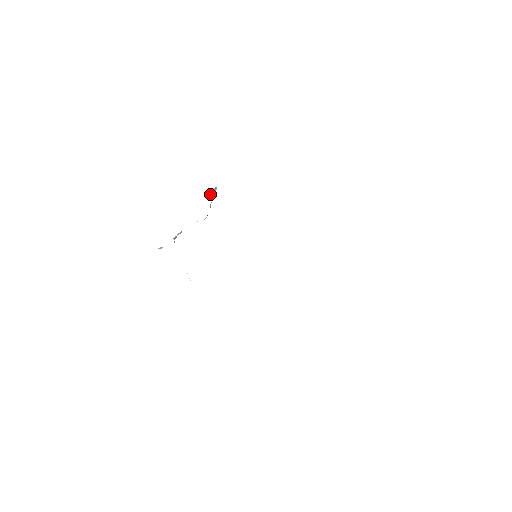
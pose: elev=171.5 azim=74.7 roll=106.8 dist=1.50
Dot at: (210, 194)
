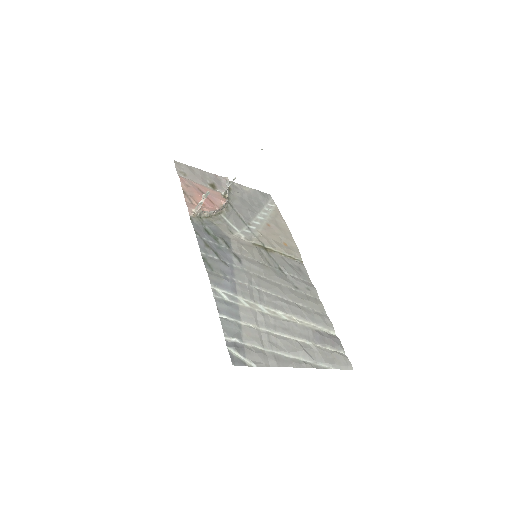
Dot at: (195, 211)
